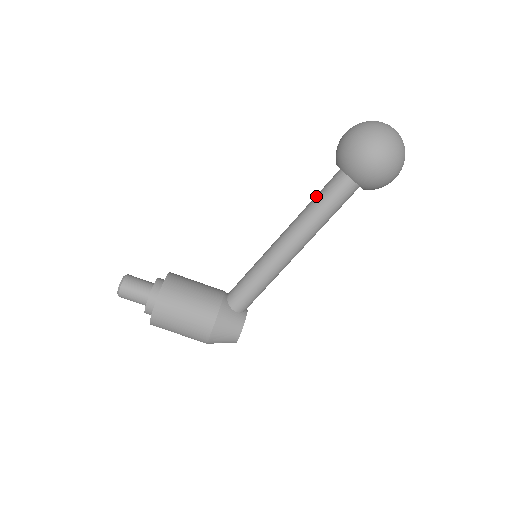
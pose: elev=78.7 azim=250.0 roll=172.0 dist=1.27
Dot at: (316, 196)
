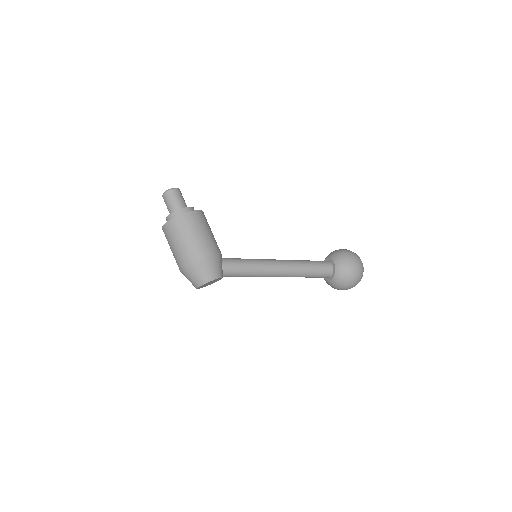
Dot at: (309, 260)
